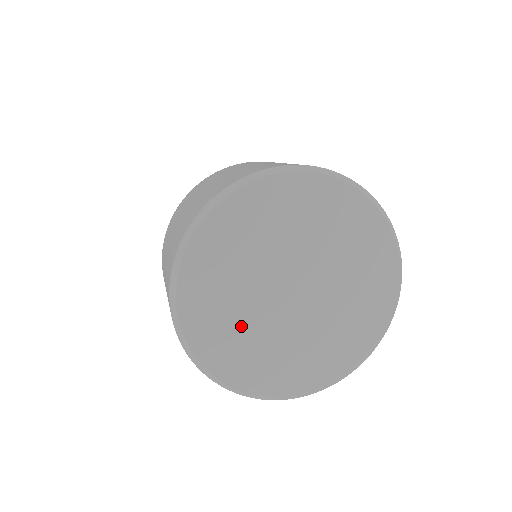
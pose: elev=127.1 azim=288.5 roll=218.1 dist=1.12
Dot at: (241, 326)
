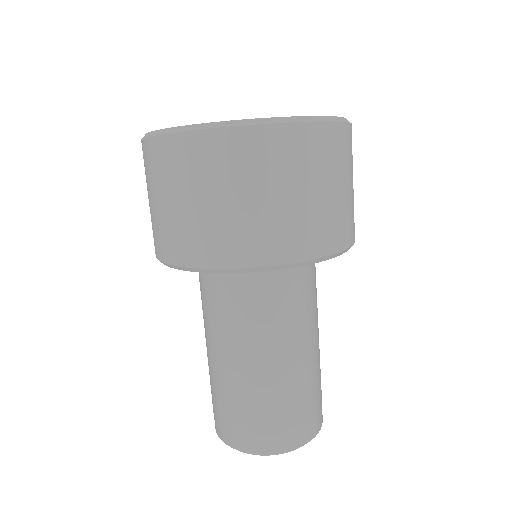
Dot at: occluded
